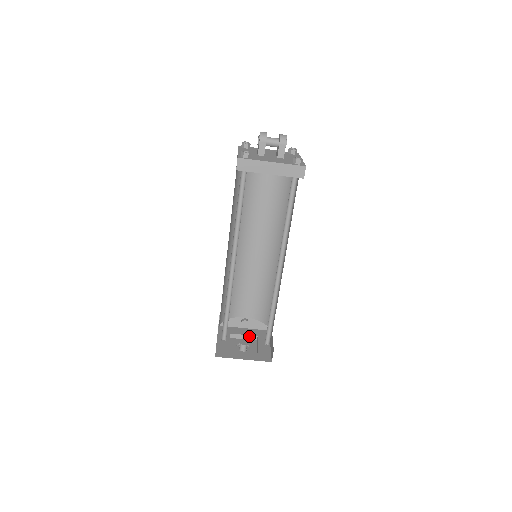
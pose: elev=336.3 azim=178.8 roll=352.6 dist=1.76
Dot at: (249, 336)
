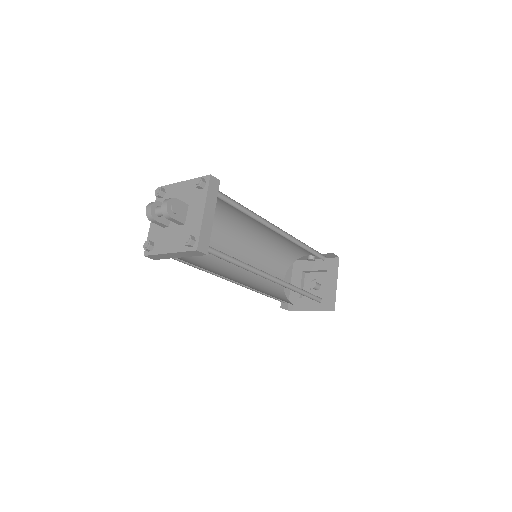
Dot at: (320, 270)
